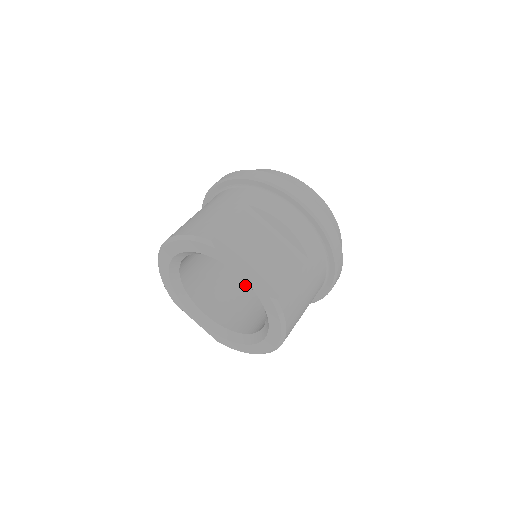
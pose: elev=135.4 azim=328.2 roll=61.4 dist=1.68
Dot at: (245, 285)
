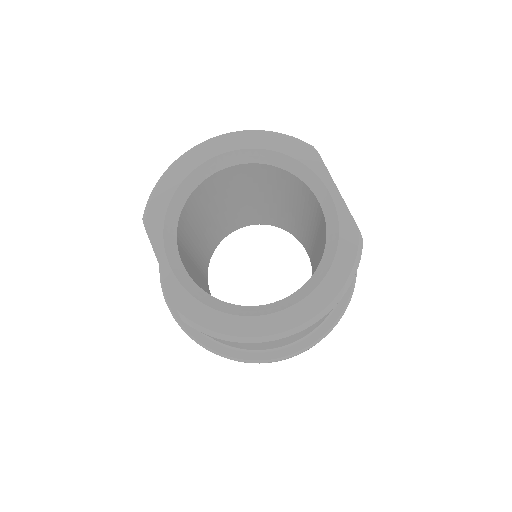
Dot at: occluded
